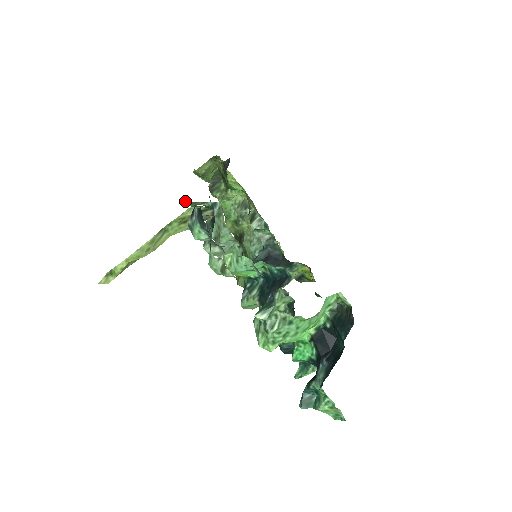
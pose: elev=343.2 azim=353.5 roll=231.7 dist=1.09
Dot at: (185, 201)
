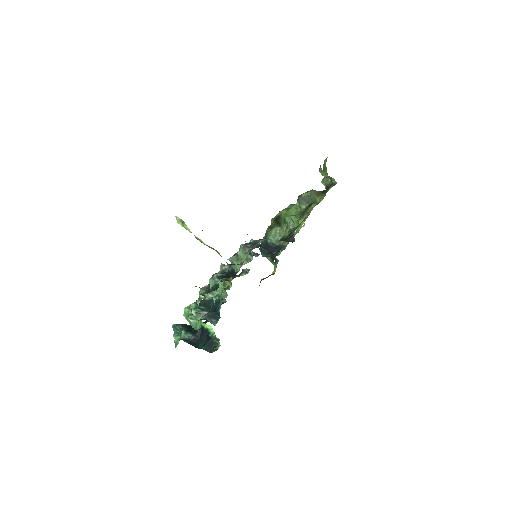
Dot at: occluded
